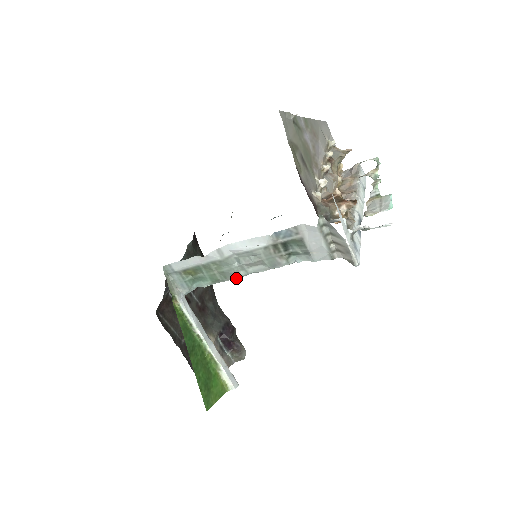
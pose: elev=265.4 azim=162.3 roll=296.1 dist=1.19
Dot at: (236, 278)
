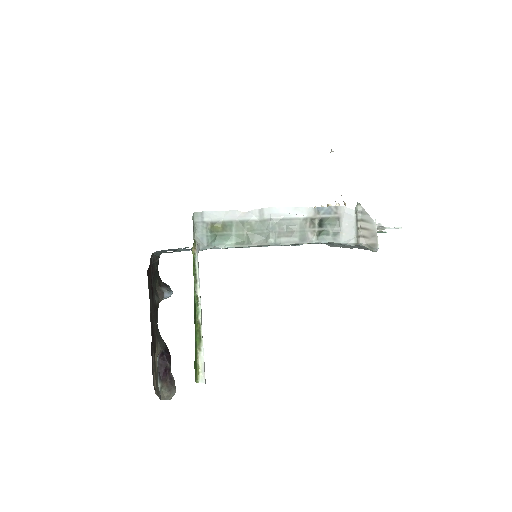
Dot at: (262, 244)
